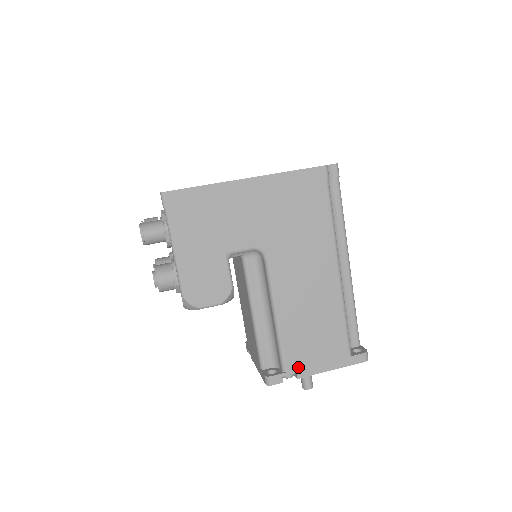
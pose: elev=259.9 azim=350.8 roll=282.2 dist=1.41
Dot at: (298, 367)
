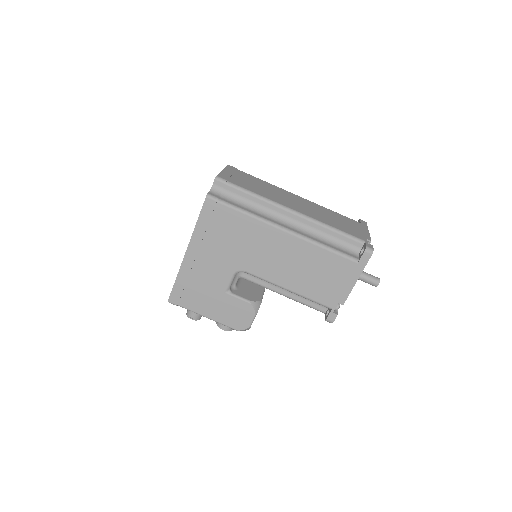
Dot at: (335, 300)
